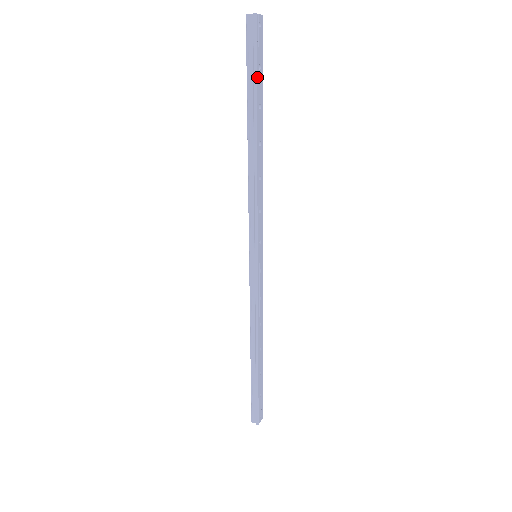
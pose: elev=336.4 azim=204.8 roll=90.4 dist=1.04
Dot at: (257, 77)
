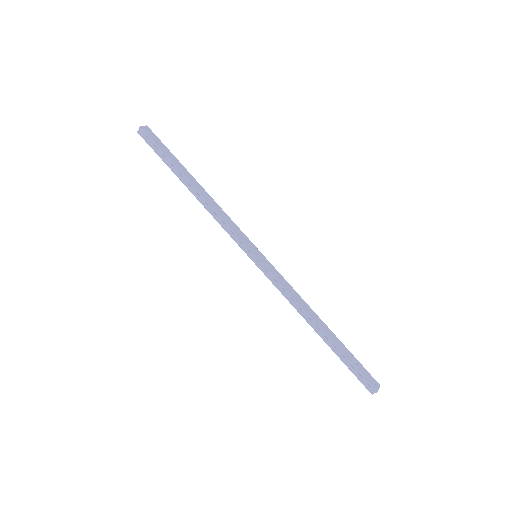
Dot at: (166, 154)
